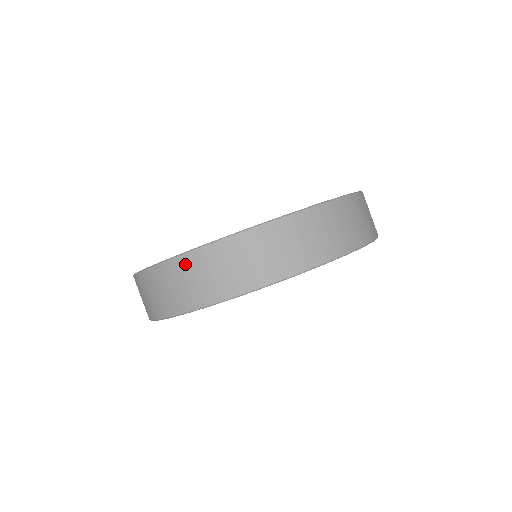
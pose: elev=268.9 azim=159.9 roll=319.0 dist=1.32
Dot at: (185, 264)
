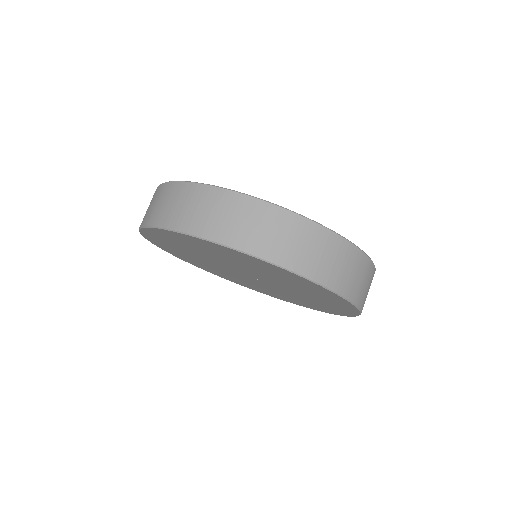
Dot at: occluded
